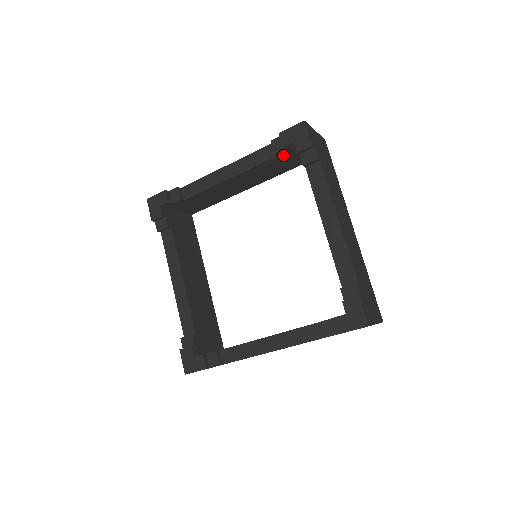
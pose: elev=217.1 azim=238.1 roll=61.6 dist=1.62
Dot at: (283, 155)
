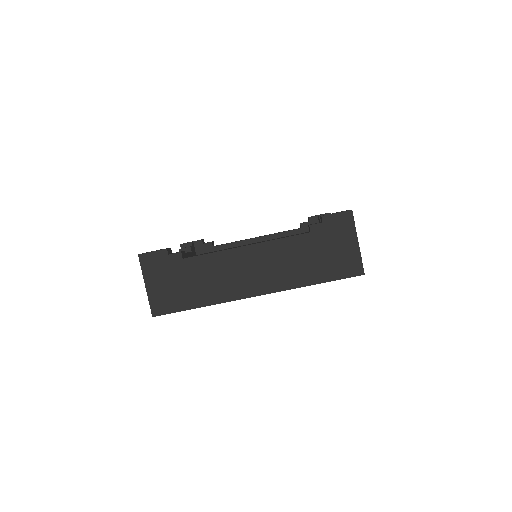
Dot at: (305, 231)
